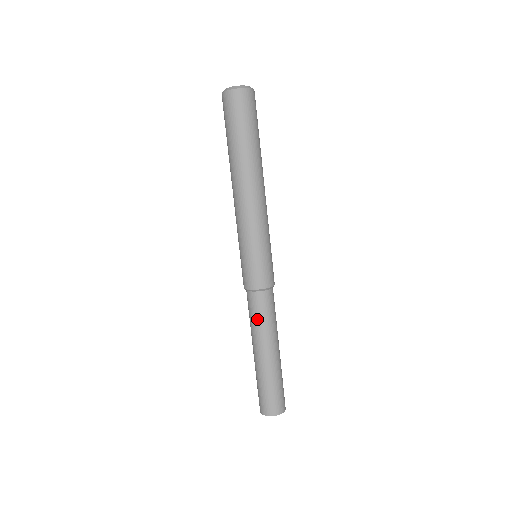
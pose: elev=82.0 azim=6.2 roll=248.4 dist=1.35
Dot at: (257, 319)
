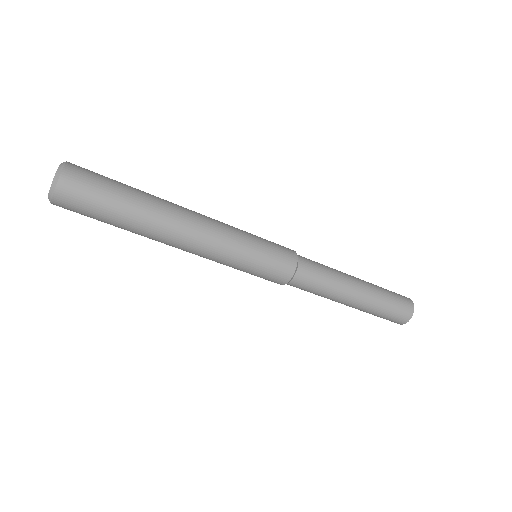
Dot at: (318, 291)
